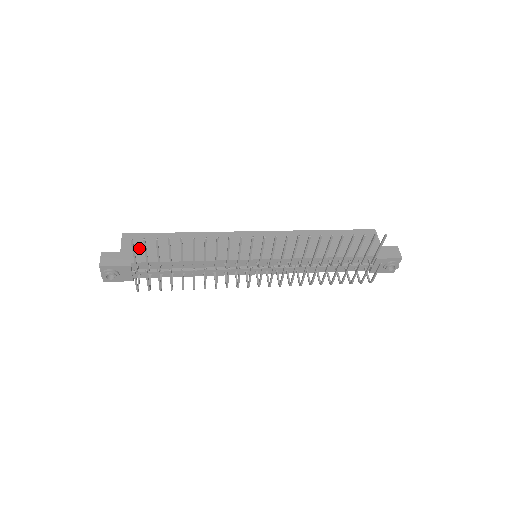
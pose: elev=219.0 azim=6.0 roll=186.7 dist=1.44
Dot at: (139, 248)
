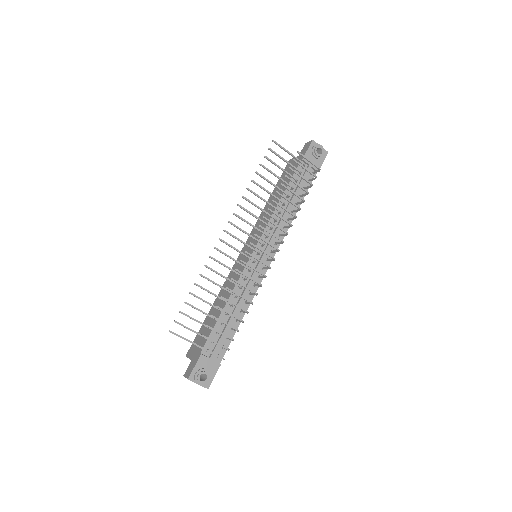
Dot at: (198, 344)
